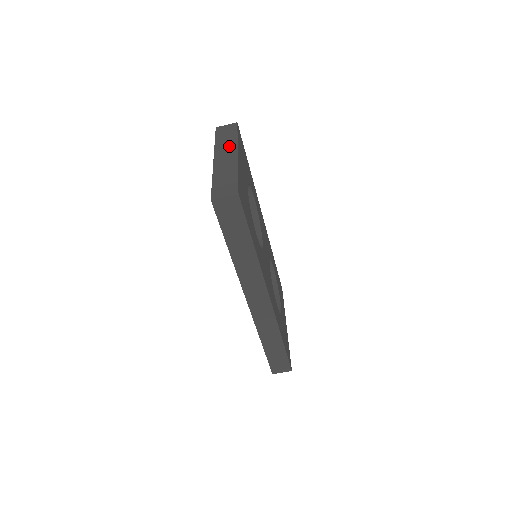
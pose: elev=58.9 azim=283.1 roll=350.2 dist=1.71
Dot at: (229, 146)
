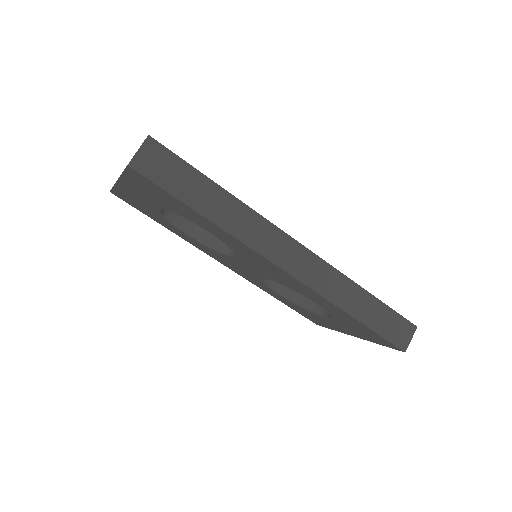
Dot at: occluded
